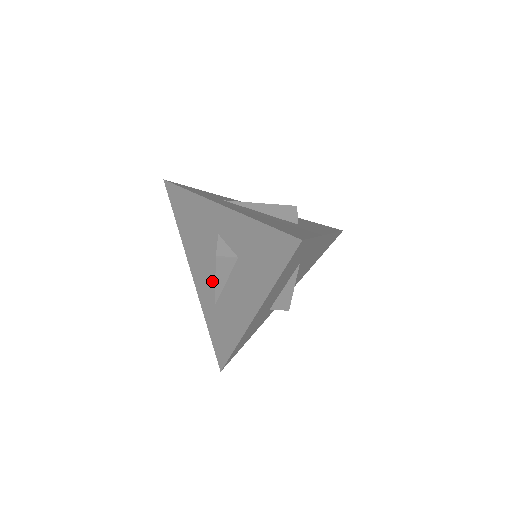
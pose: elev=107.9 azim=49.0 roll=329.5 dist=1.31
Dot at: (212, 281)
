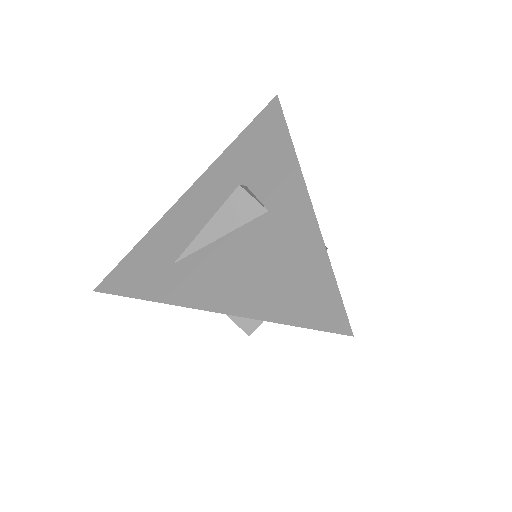
Dot at: occluded
